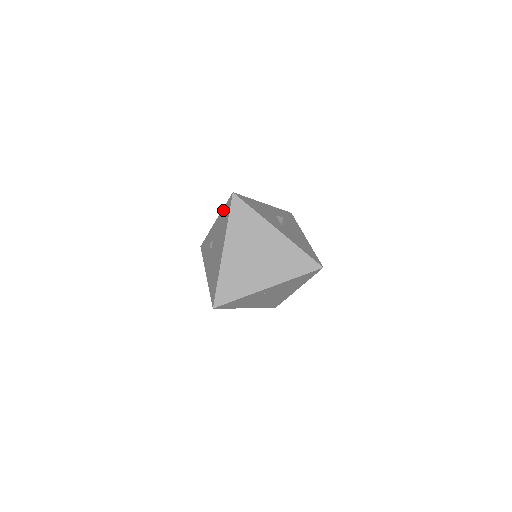
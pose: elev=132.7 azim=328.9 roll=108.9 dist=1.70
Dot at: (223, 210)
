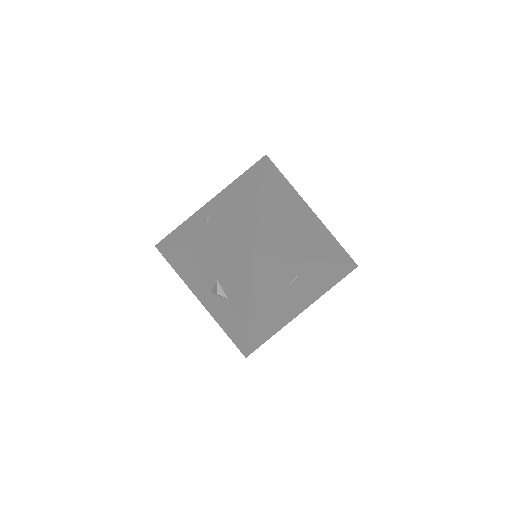
Dot at: (239, 178)
